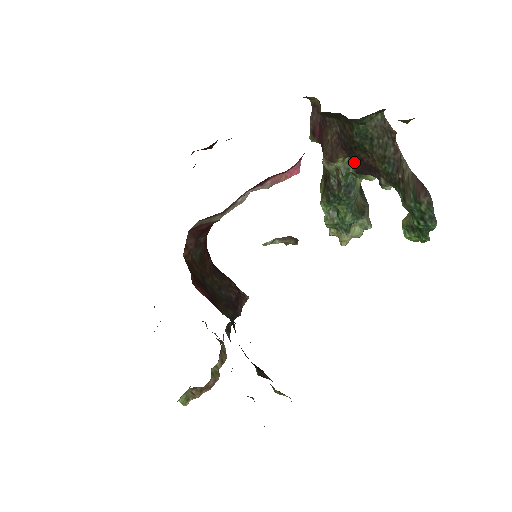
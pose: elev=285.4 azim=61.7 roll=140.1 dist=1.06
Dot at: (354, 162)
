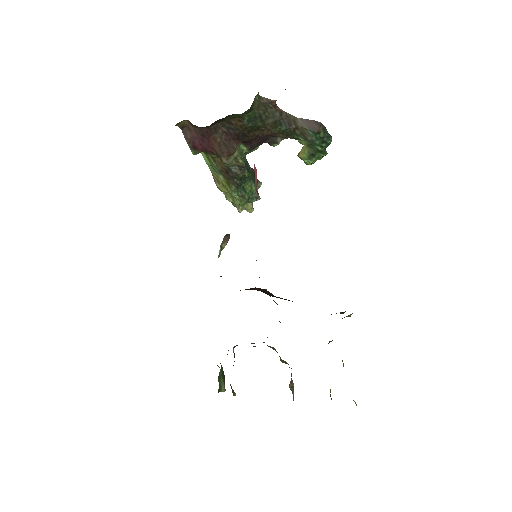
Dot at: (247, 143)
